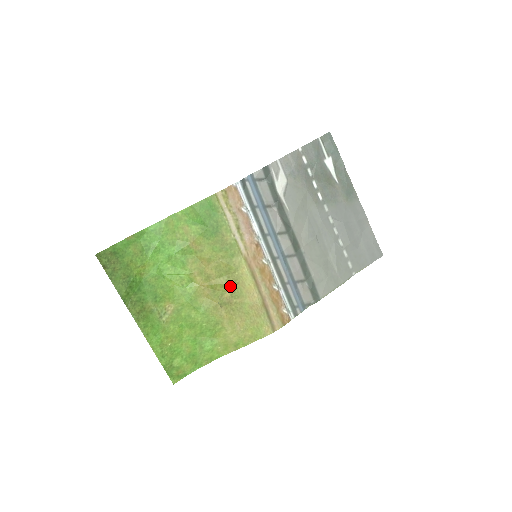
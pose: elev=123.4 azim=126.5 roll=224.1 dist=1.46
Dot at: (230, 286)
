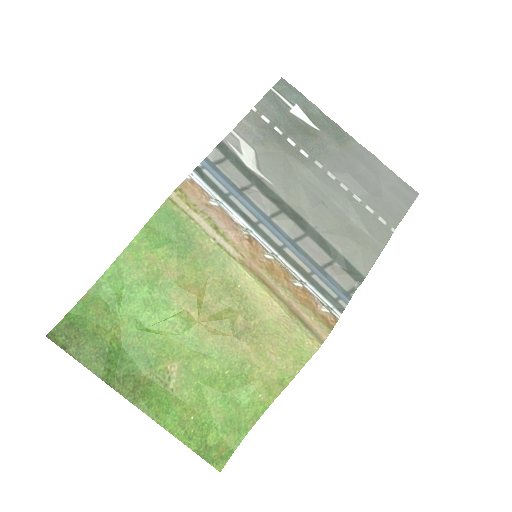
Dot at: (238, 307)
